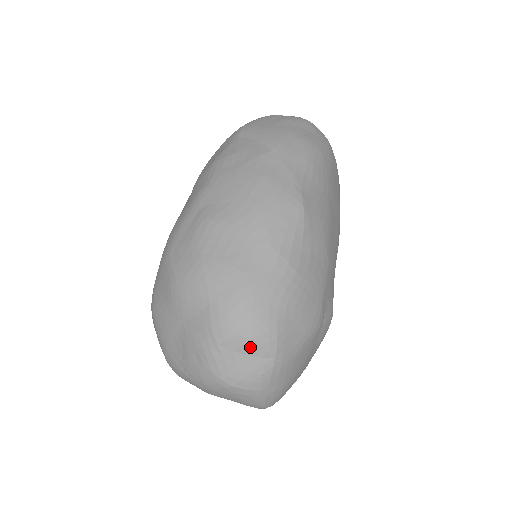
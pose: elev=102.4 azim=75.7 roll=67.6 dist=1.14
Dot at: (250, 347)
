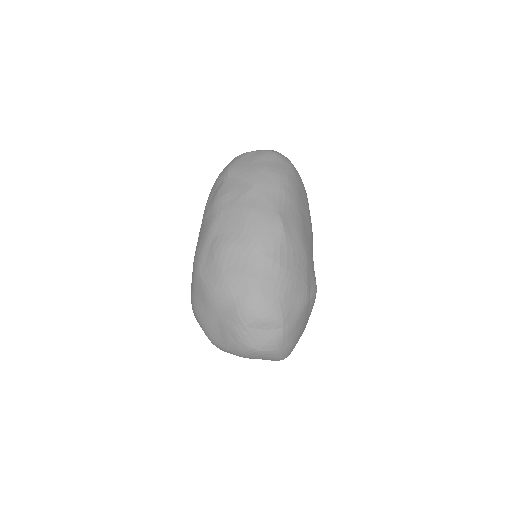
Dot at: (266, 324)
